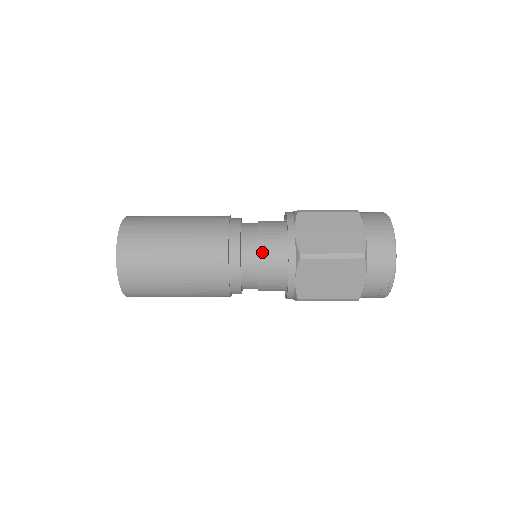
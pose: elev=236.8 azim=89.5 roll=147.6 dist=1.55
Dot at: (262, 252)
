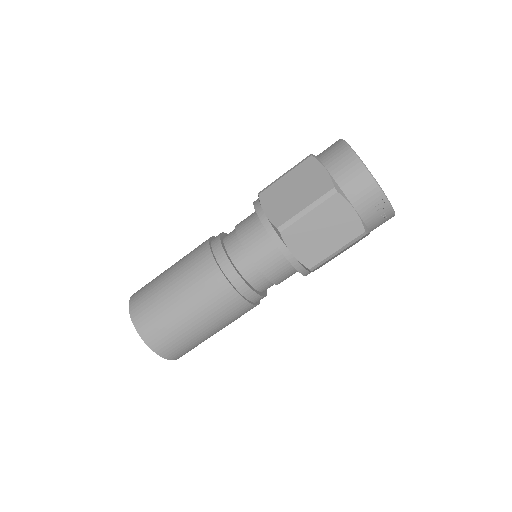
Dot at: (249, 249)
